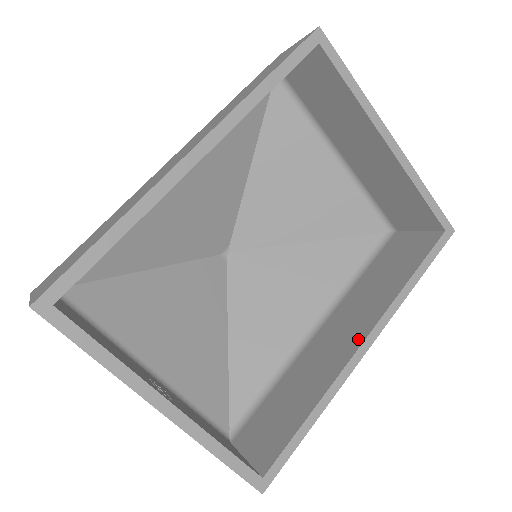
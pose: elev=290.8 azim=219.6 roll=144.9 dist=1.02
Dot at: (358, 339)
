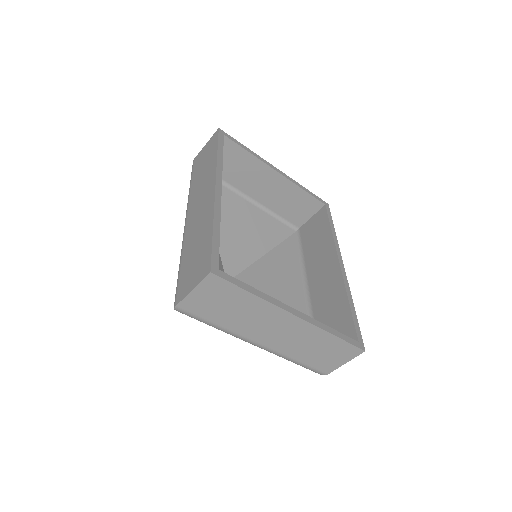
Dot at: (335, 265)
